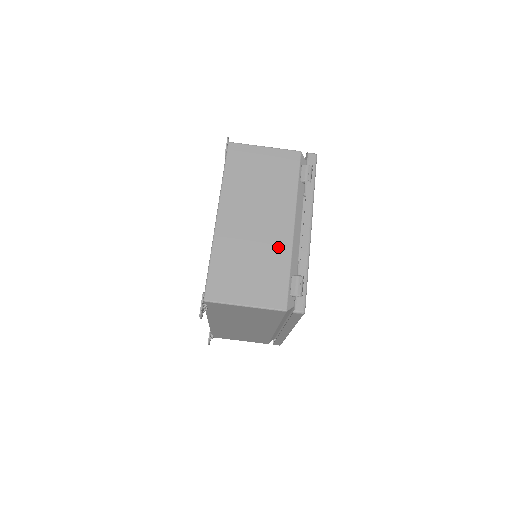
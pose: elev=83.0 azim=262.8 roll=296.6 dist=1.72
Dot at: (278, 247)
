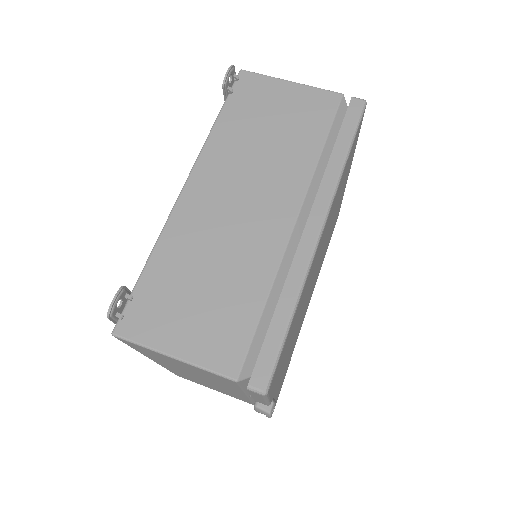
Dot at: occluded
